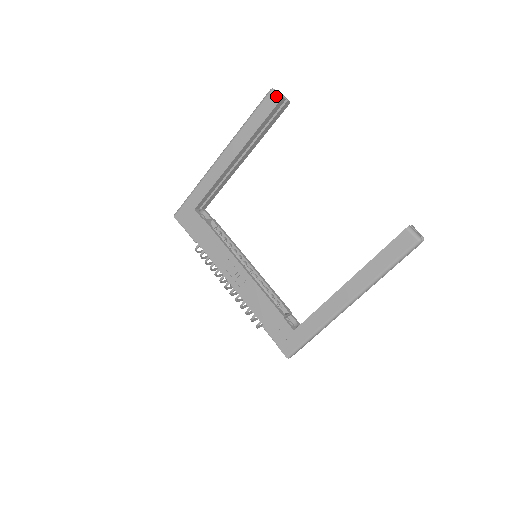
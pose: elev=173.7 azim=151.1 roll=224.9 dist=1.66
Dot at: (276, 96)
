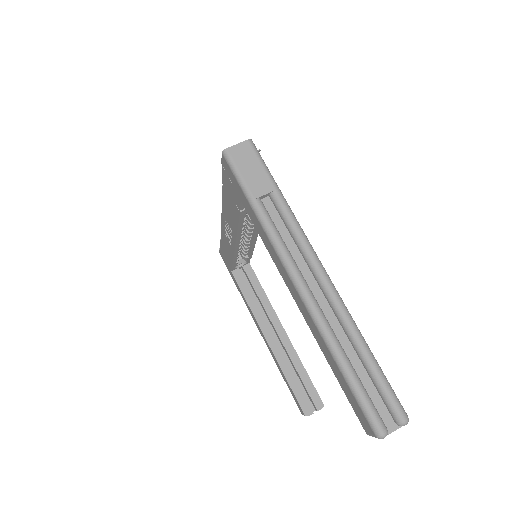
Dot at: (370, 434)
